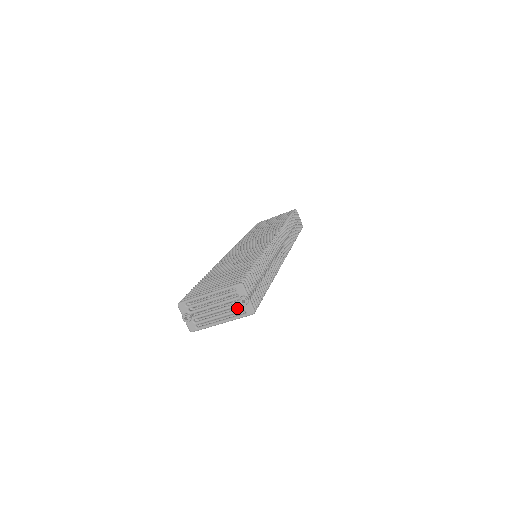
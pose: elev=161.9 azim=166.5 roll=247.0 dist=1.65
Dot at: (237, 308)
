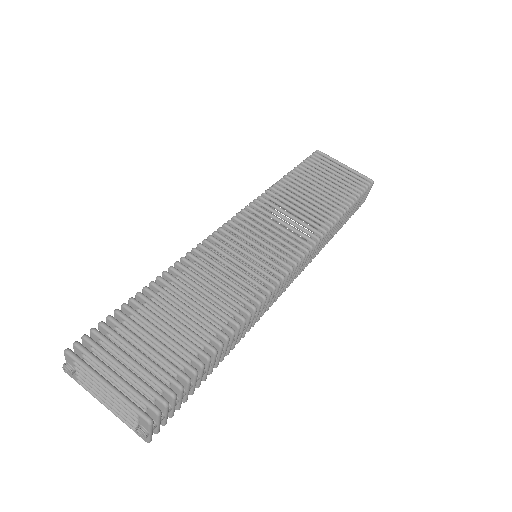
Dot at: occluded
